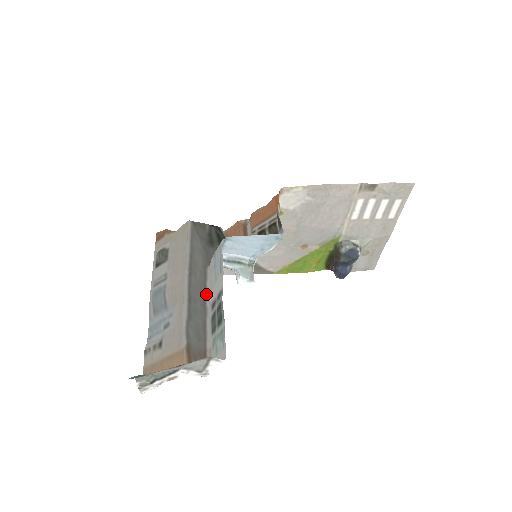
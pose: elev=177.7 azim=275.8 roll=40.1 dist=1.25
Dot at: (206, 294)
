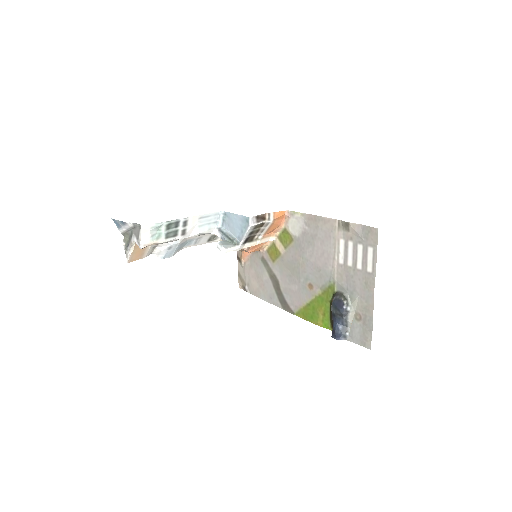
Dot at: occluded
